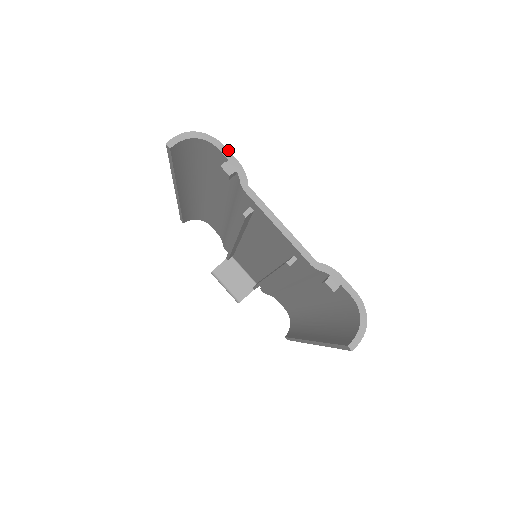
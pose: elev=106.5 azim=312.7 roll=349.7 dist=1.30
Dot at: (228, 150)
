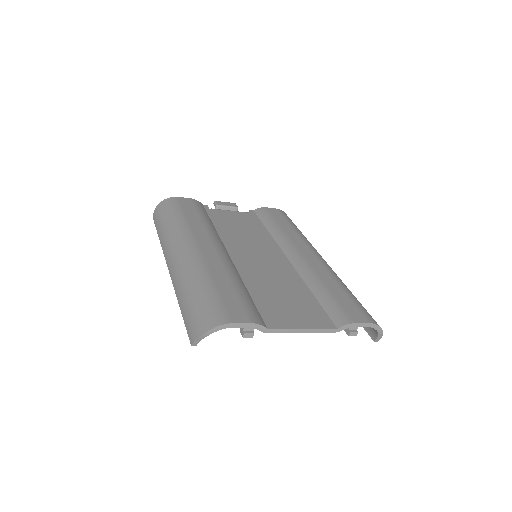
Dot at: (239, 323)
